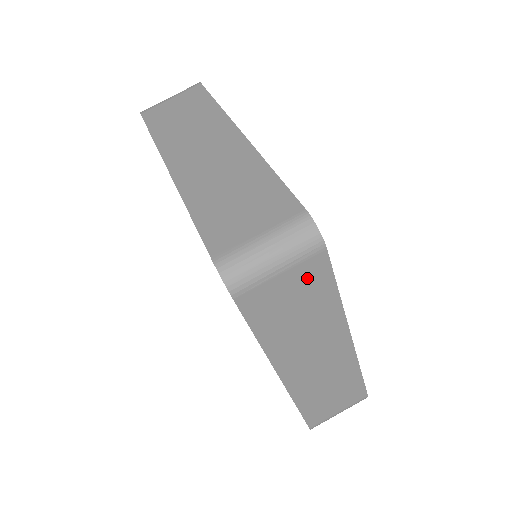
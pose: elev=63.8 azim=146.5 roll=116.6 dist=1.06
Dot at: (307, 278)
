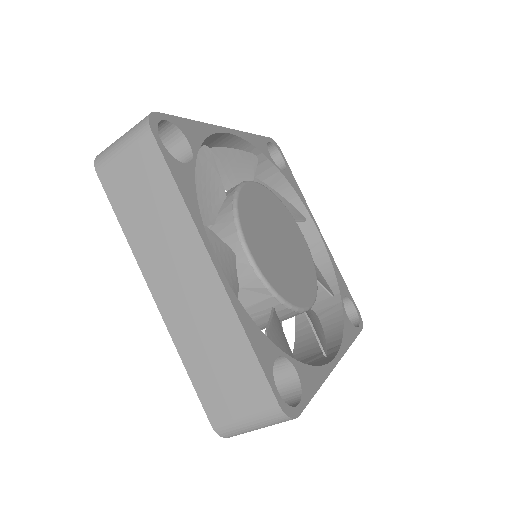
Dot at: occluded
